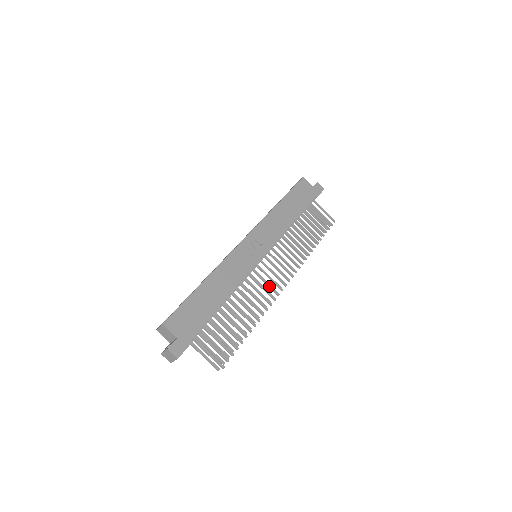
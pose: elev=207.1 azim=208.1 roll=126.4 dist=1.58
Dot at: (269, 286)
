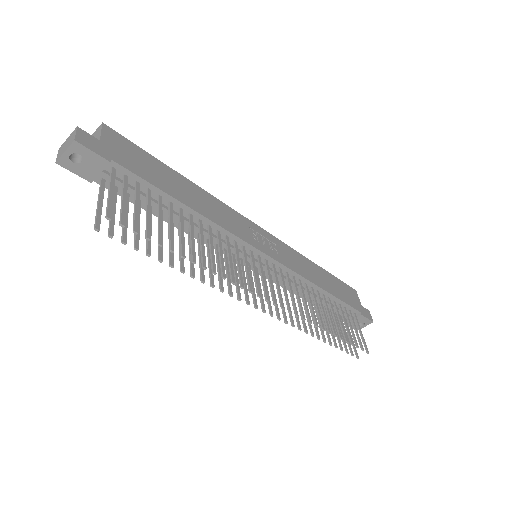
Dot at: (247, 274)
